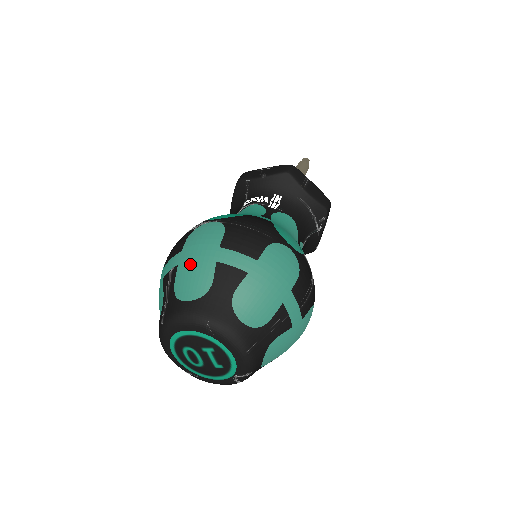
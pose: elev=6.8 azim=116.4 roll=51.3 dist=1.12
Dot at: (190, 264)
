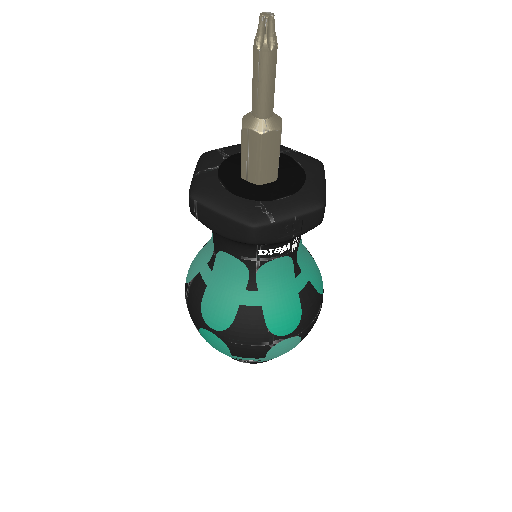
Dot at: occluded
